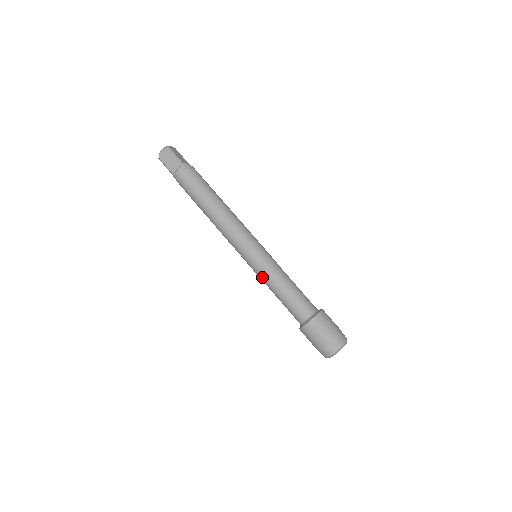
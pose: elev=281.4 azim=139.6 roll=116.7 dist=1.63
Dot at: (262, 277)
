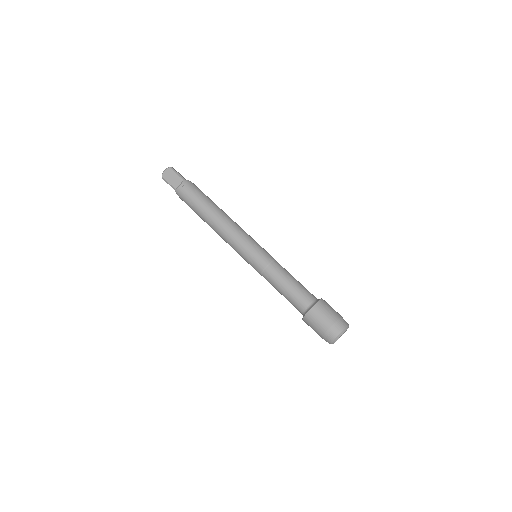
Dot at: (264, 272)
